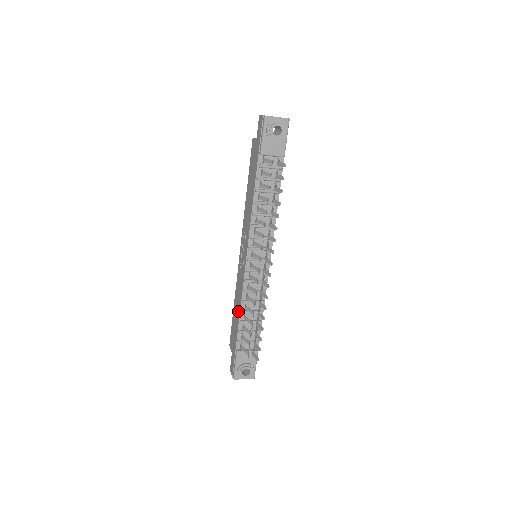
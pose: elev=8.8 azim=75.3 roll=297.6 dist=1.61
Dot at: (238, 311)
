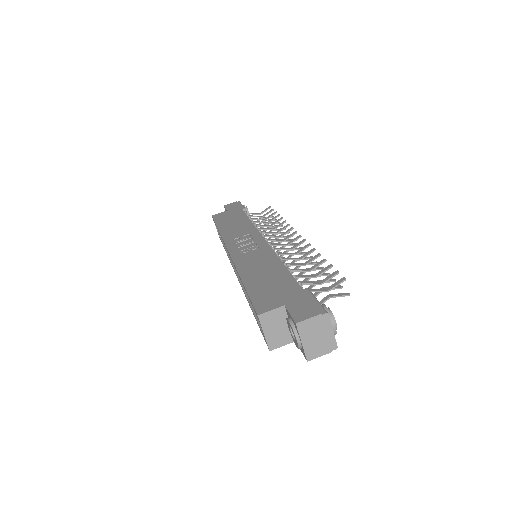
Dot at: (274, 266)
